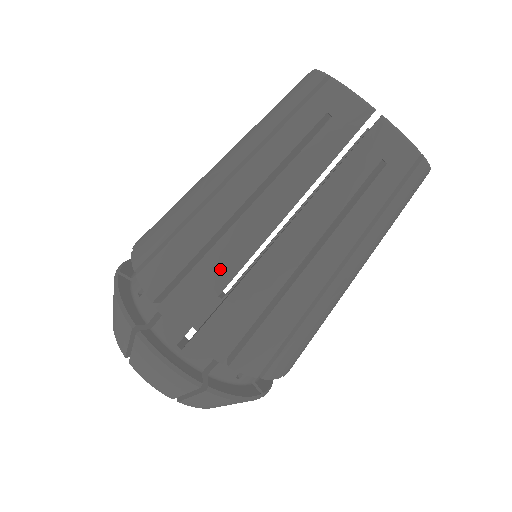
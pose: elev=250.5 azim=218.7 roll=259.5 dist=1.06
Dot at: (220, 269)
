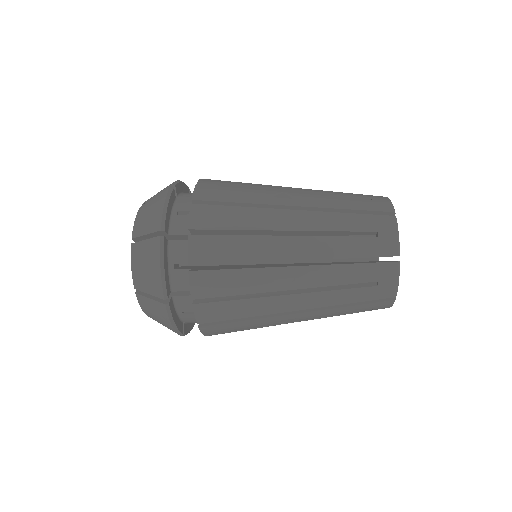
Dot at: occluded
